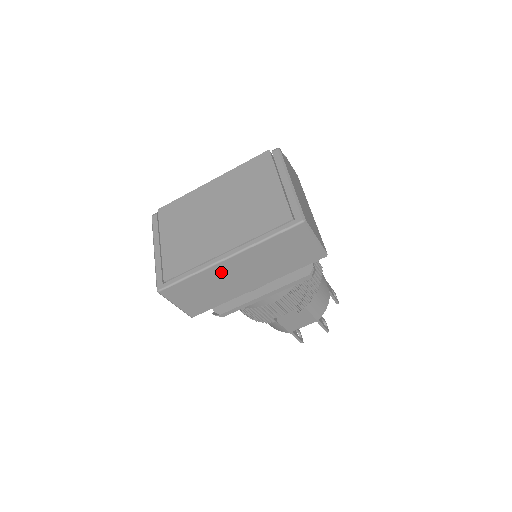
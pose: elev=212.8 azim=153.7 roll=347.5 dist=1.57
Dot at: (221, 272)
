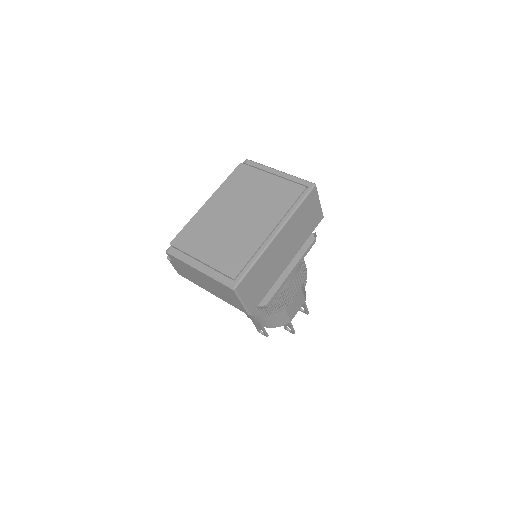
Dot at: (273, 251)
